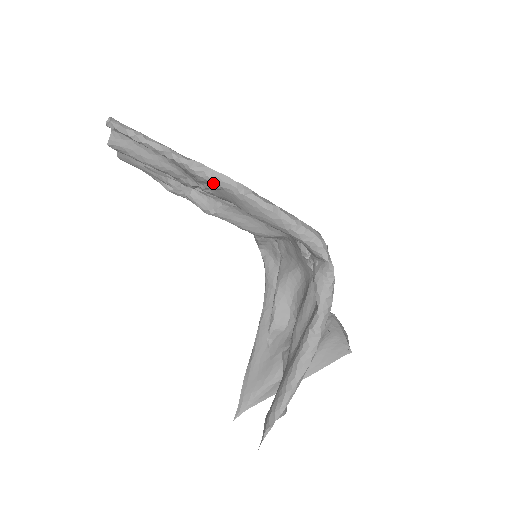
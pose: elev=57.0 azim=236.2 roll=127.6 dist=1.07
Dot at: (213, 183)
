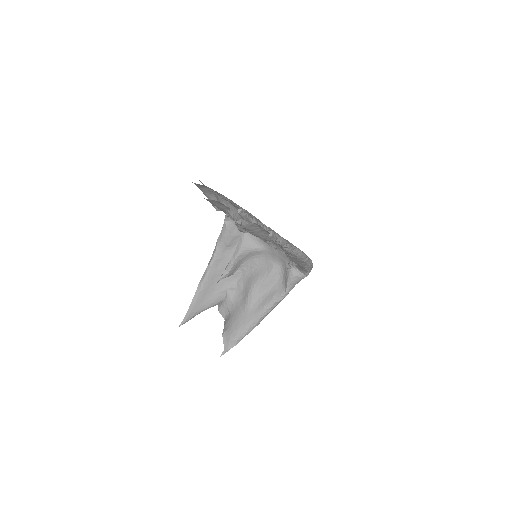
Dot at: (294, 256)
